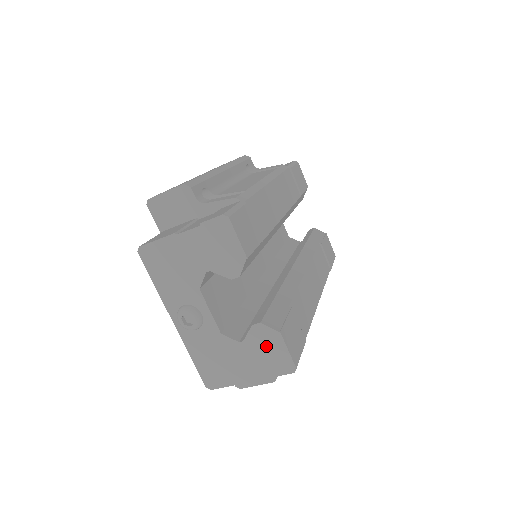
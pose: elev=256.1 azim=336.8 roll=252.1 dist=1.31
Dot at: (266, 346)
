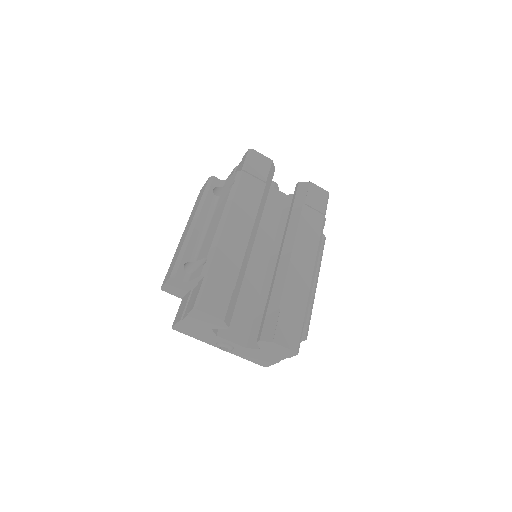
Dot at: (273, 348)
